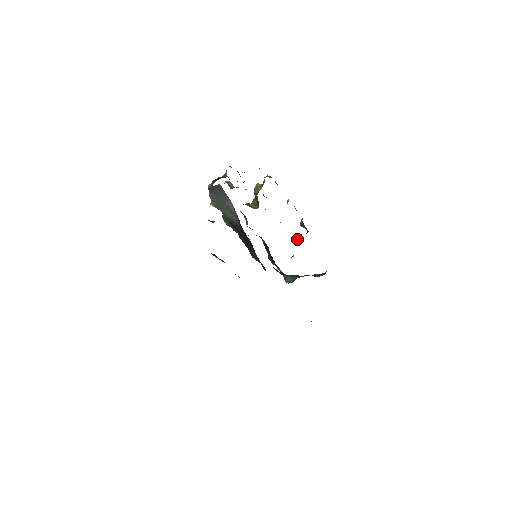
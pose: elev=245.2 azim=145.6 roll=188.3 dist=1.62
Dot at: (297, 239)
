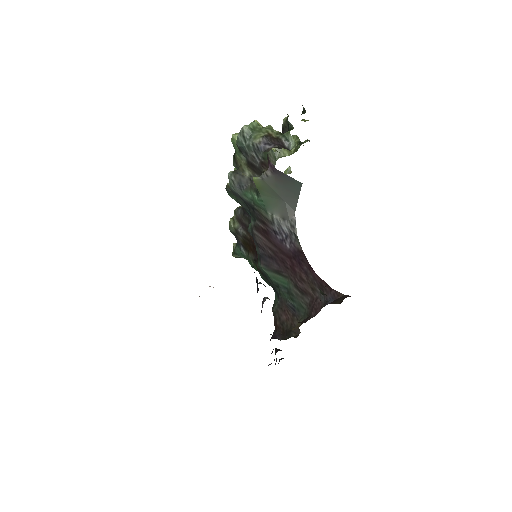
Dot at: occluded
